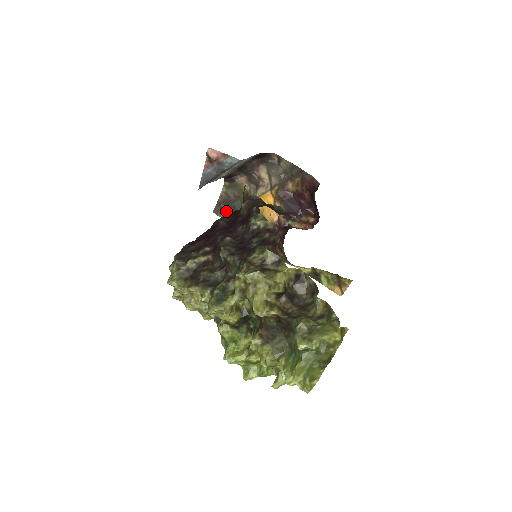
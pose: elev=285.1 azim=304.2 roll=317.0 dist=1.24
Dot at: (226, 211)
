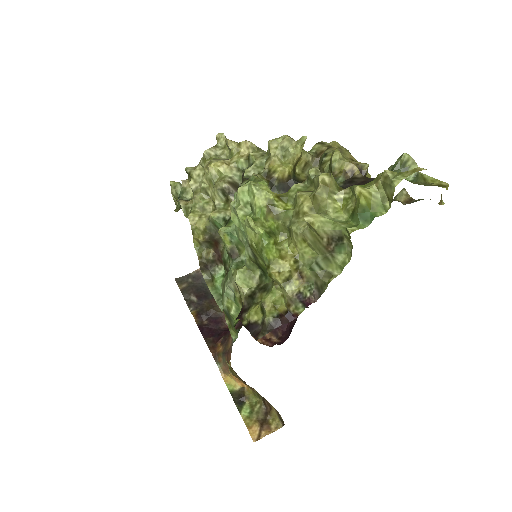
Dot at: (190, 285)
